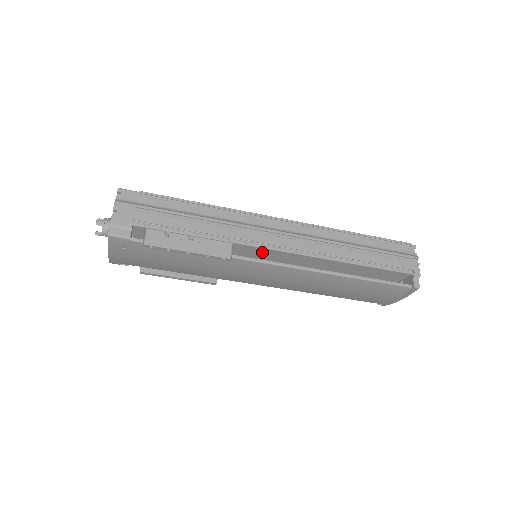
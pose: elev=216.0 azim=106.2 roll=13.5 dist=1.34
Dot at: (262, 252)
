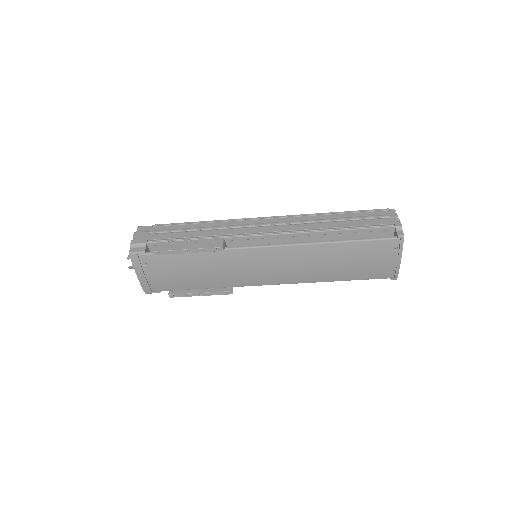
Dot at: (253, 244)
